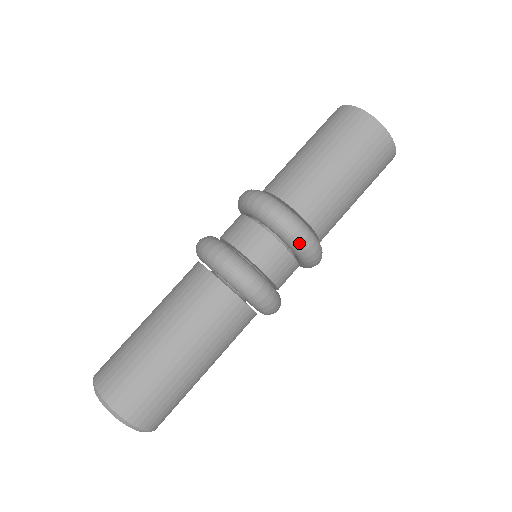
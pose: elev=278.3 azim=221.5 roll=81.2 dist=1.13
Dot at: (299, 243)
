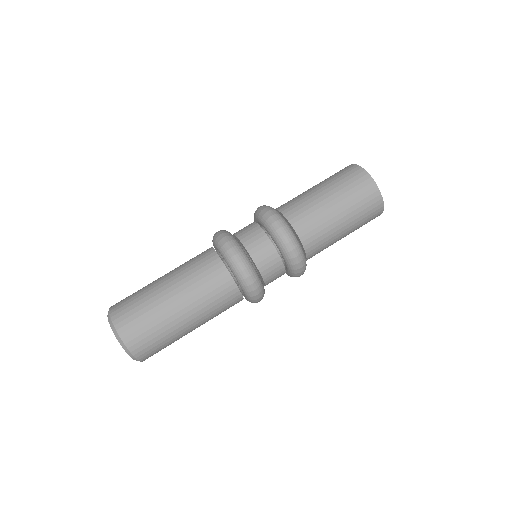
Dot at: (276, 230)
